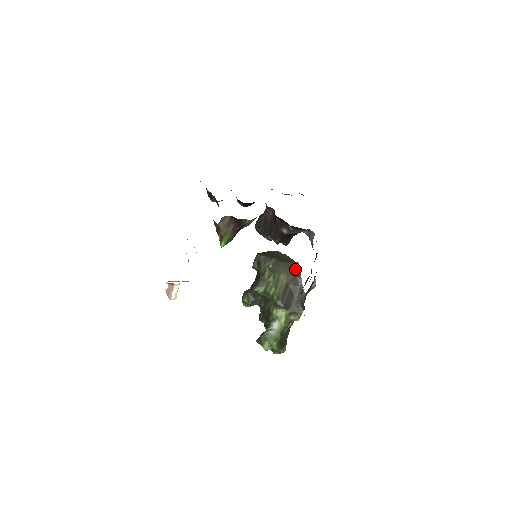
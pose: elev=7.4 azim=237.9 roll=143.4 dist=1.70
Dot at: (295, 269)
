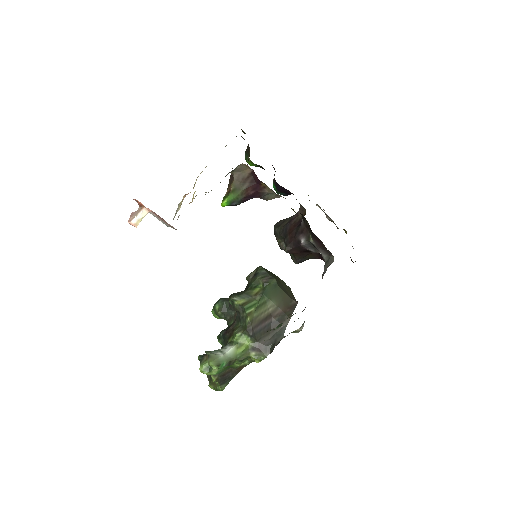
Dot at: (290, 305)
